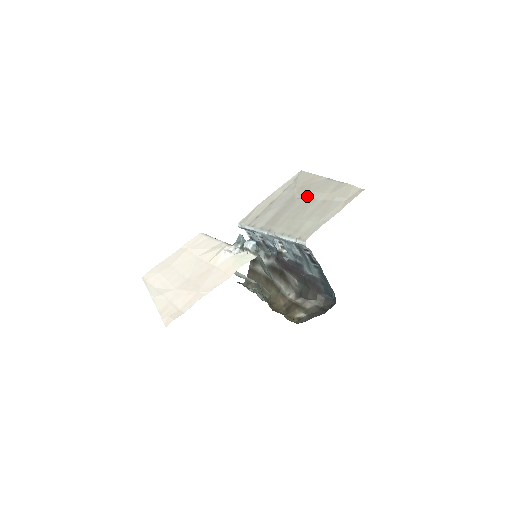
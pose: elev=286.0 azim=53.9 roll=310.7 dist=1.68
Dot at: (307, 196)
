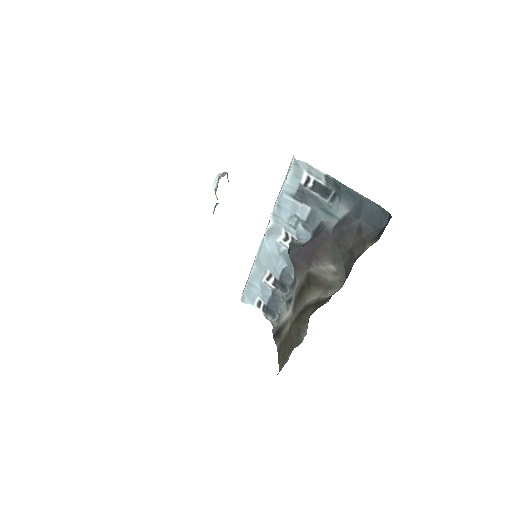
Dot at: occluded
